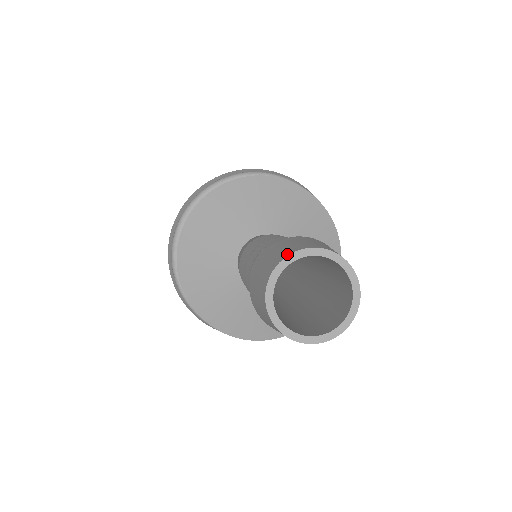
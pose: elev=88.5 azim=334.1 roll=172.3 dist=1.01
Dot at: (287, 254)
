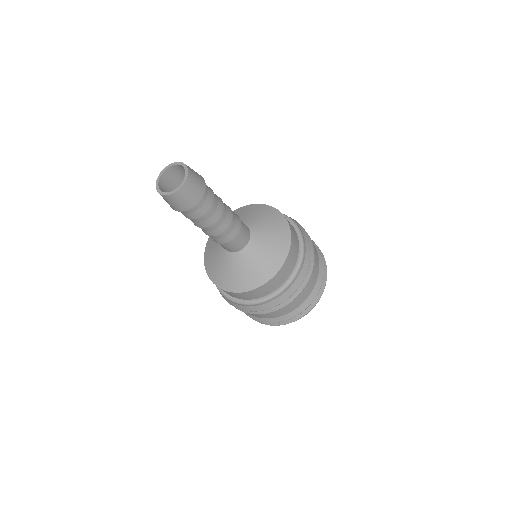
Dot at: (172, 164)
